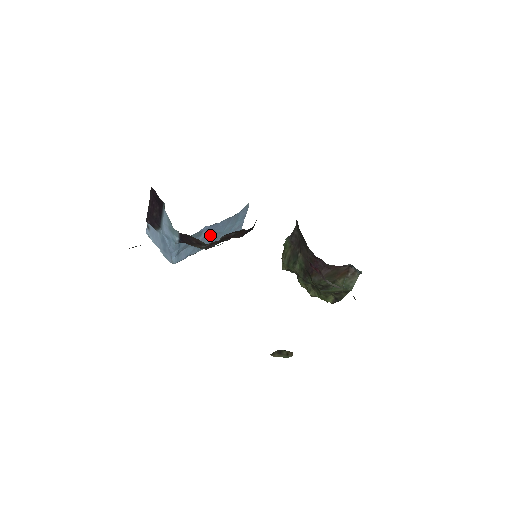
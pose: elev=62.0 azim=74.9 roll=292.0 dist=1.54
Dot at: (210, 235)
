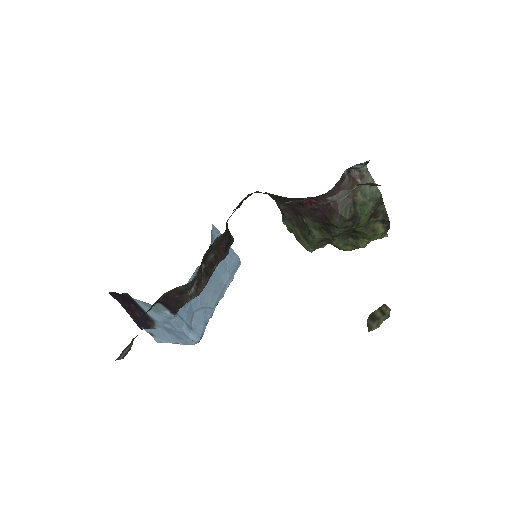
Dot at: (206, 285)
